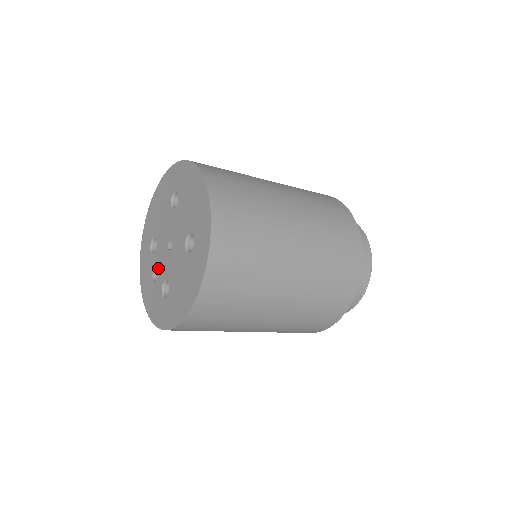
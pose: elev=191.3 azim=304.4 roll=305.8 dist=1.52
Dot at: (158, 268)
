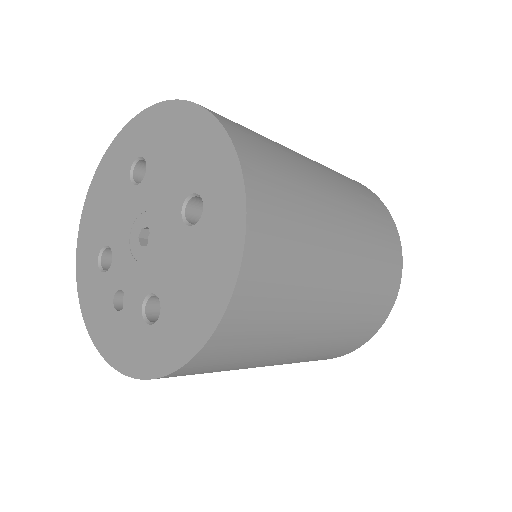
Dot at: (125, 285)
